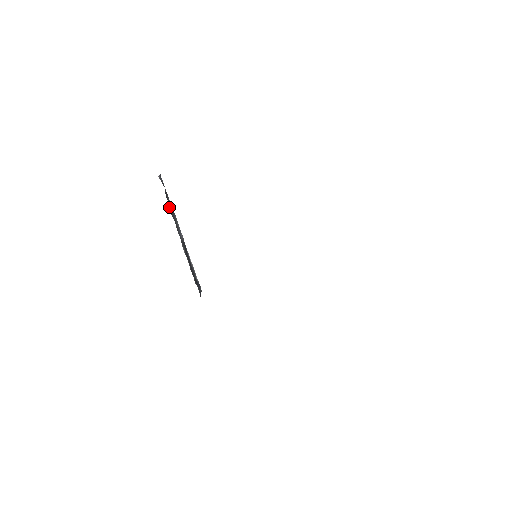
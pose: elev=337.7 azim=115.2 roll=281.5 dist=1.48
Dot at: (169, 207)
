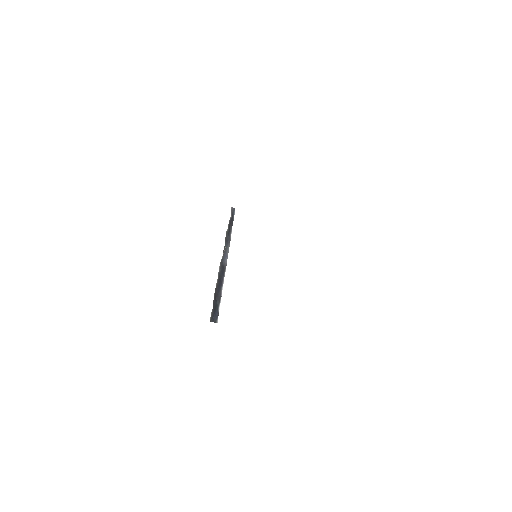
Dot at: (227, 231)
